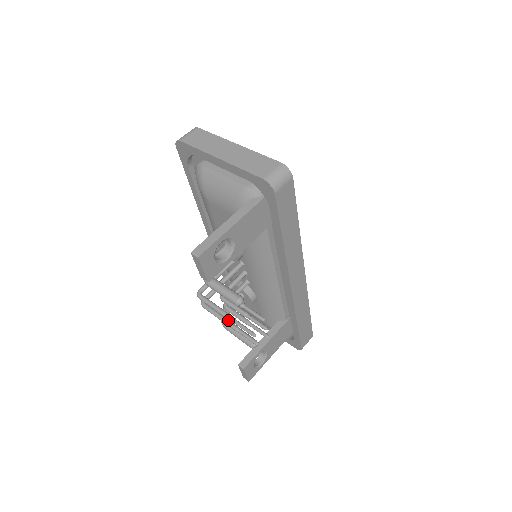
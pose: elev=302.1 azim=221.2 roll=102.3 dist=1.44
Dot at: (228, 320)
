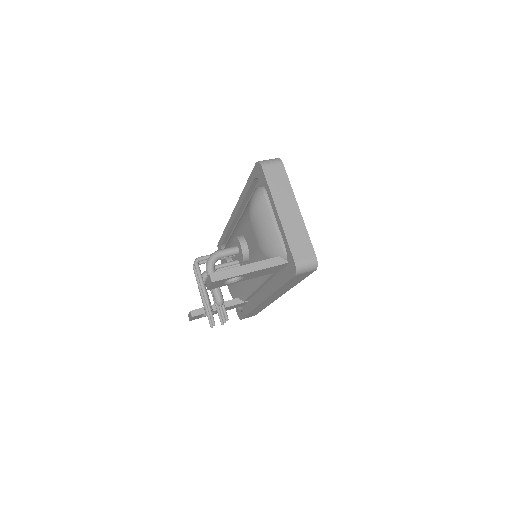
Dot at: occluded
